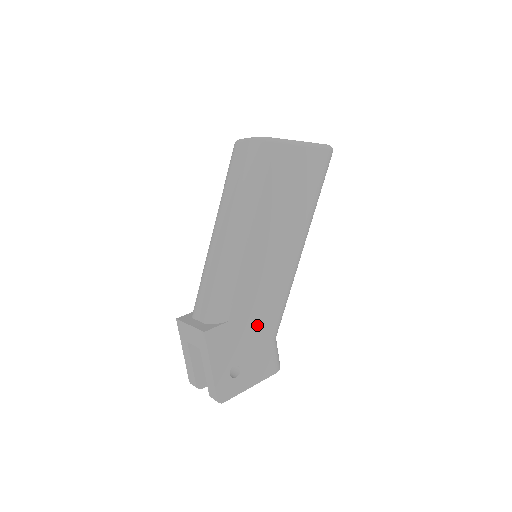
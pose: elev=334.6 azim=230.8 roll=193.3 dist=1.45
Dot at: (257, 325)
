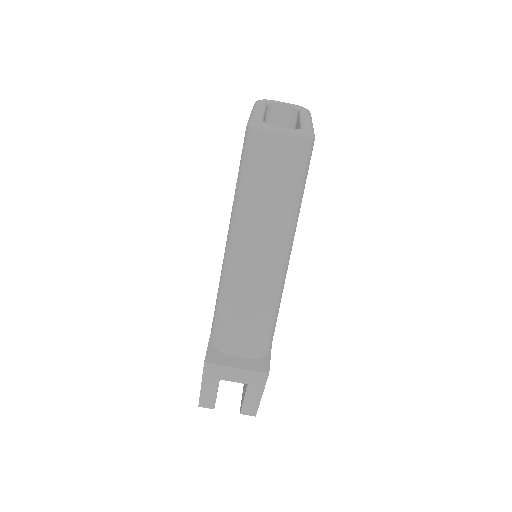
Dot at: occluded
